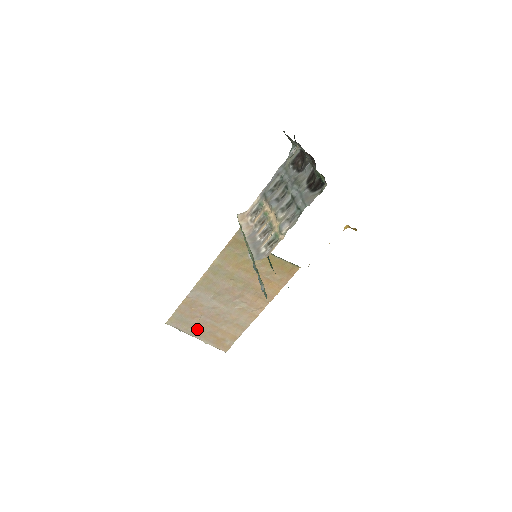
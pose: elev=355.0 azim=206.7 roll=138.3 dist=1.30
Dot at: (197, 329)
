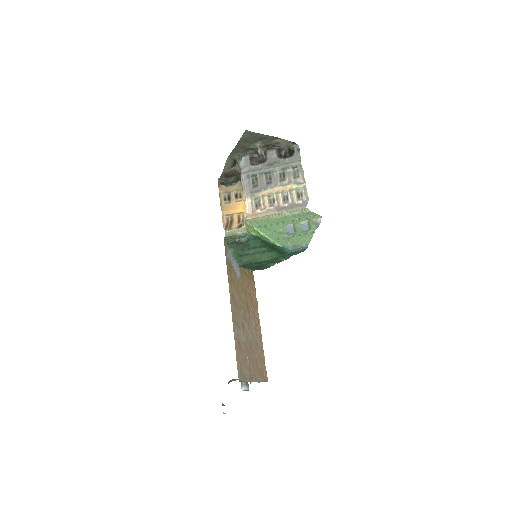
Dot at: (250, 371)
